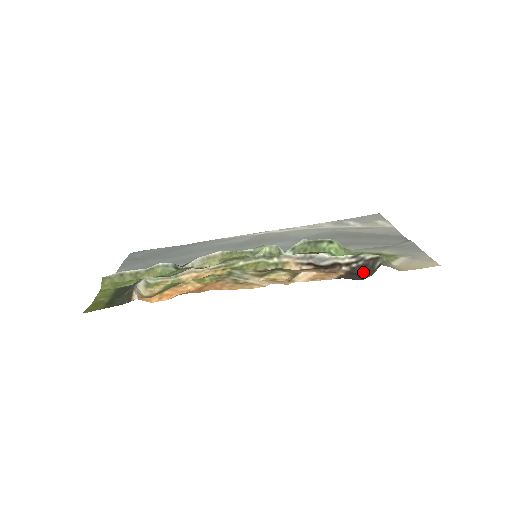
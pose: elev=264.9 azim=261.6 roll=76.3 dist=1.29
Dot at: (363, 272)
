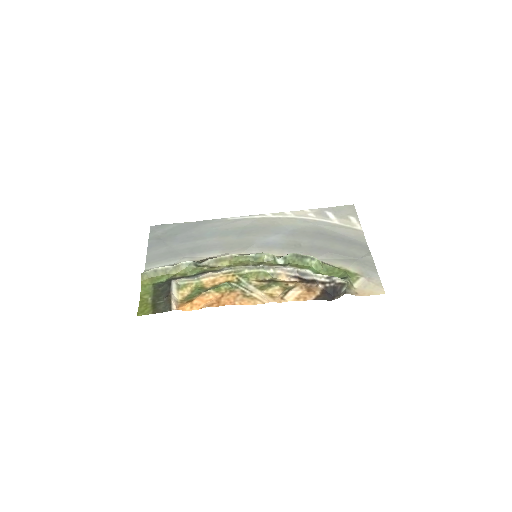
Dot at: (333, 293)
